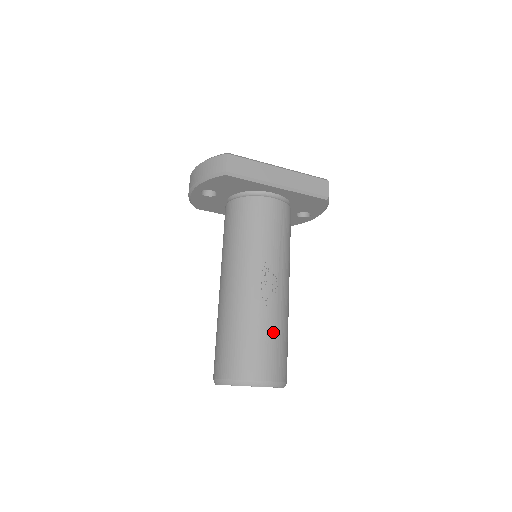
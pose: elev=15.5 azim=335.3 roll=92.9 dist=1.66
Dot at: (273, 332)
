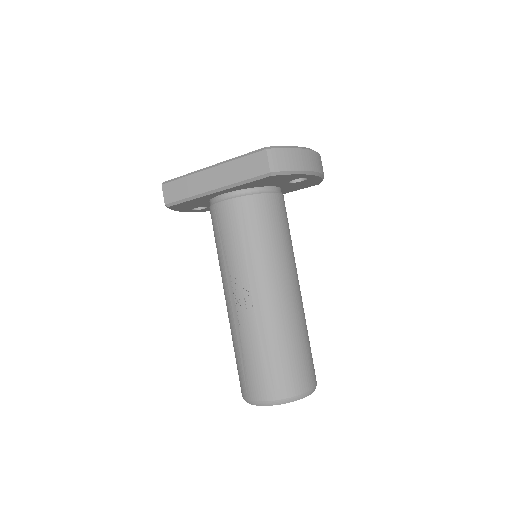
Dot at: (257, 350)
